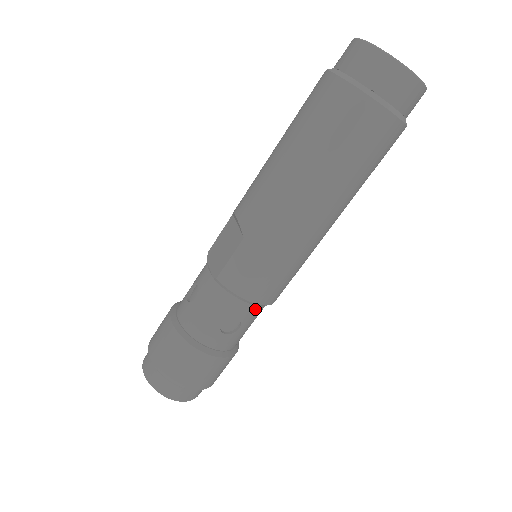
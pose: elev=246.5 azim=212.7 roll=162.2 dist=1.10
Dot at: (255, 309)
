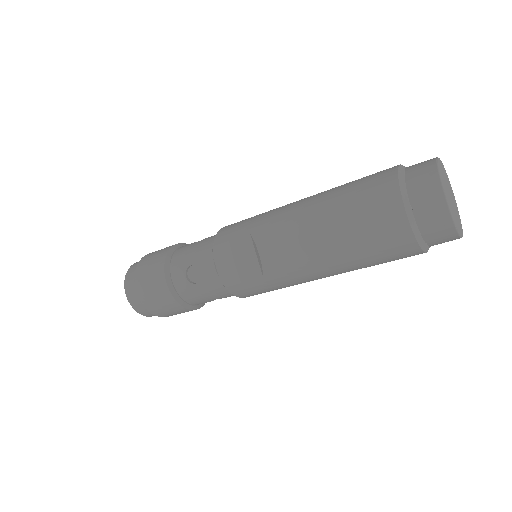
Dot at: occluded
